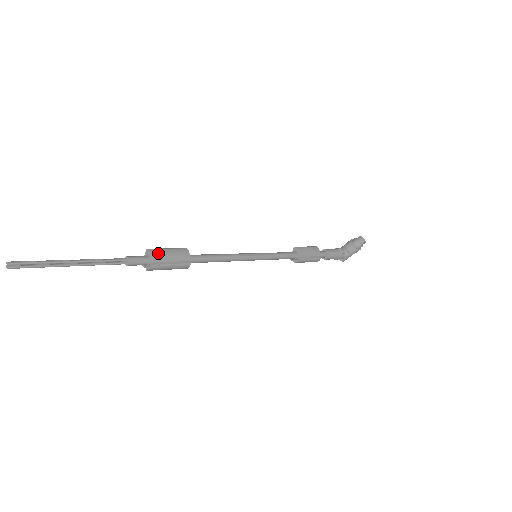
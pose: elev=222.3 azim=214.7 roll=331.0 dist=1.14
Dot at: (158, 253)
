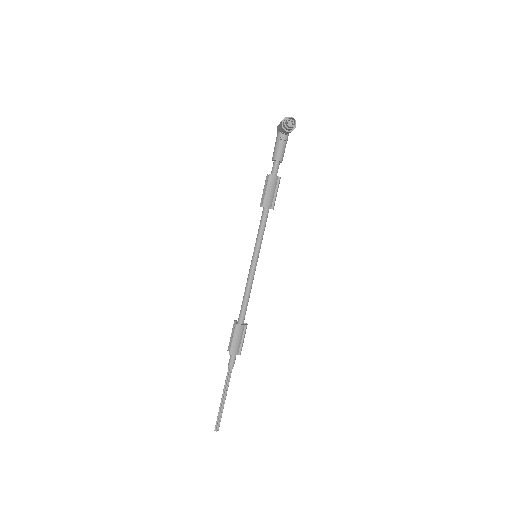
Dot at: (234, 349)
